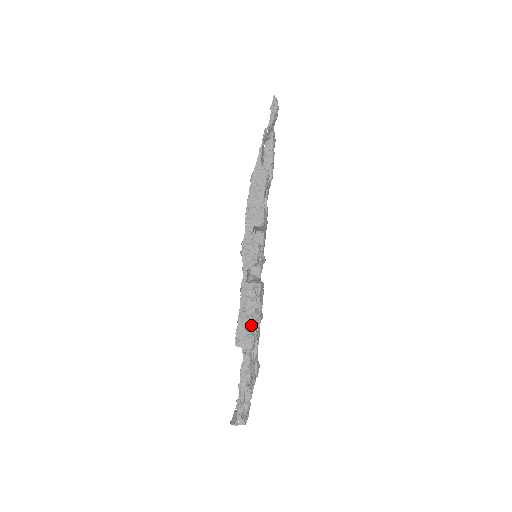
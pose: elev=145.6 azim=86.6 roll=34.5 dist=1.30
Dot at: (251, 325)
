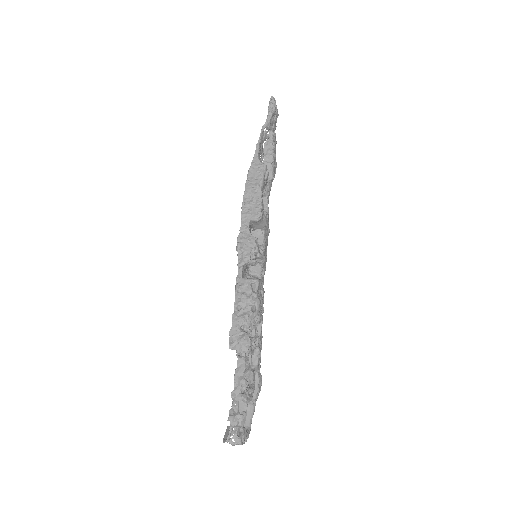
Dot at: (247, 324)
